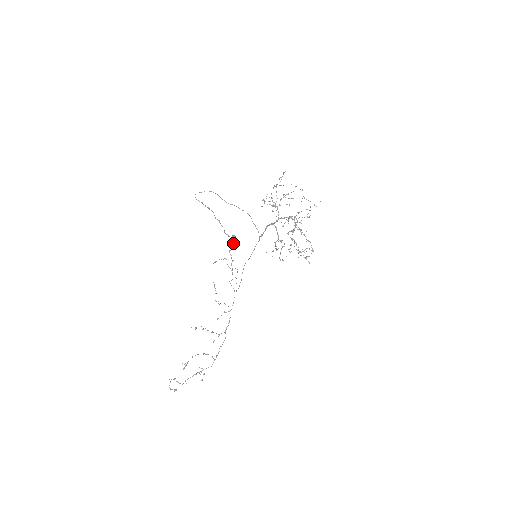
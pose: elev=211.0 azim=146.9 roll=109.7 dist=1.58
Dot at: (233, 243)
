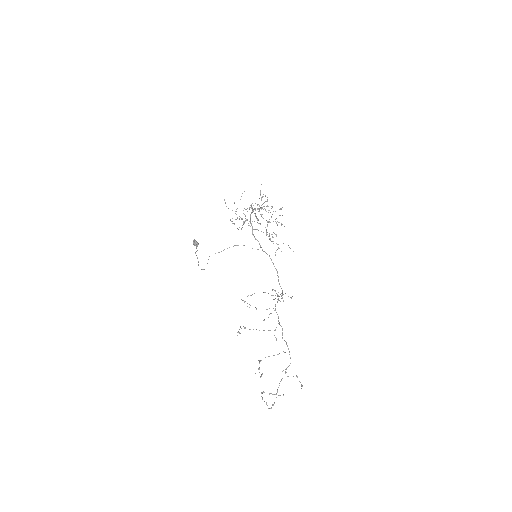
Dot at: (195, 244)
